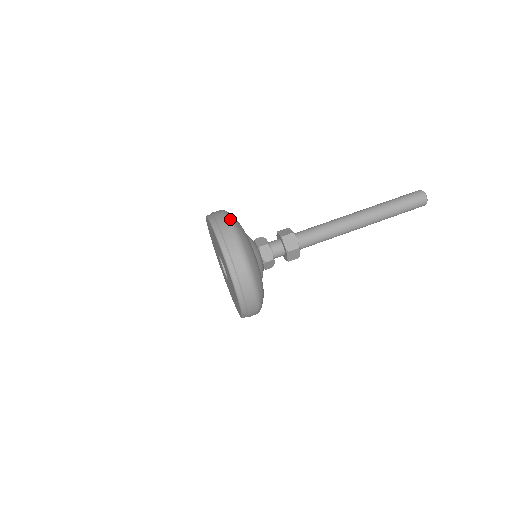
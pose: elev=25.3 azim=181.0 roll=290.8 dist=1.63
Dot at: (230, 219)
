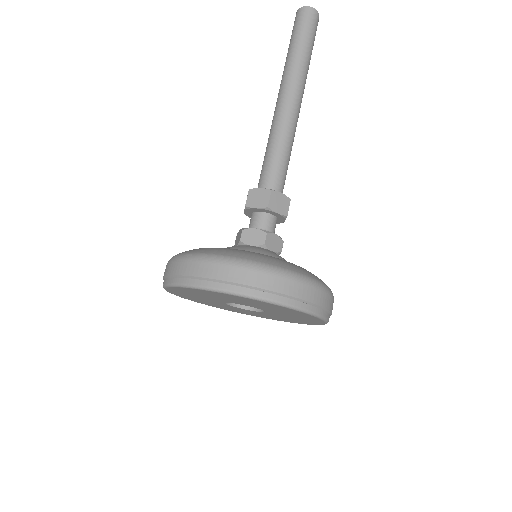
Dot at: (171, 258)
